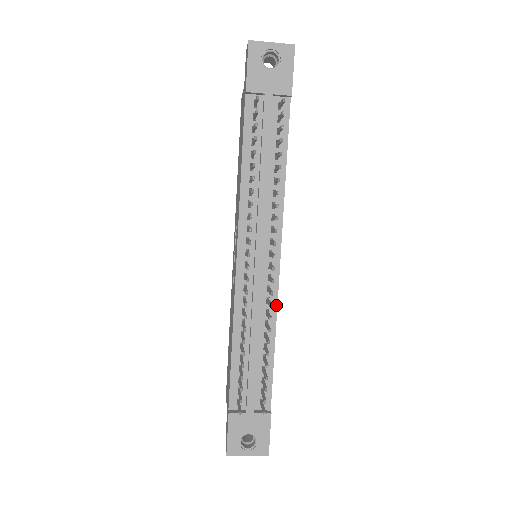
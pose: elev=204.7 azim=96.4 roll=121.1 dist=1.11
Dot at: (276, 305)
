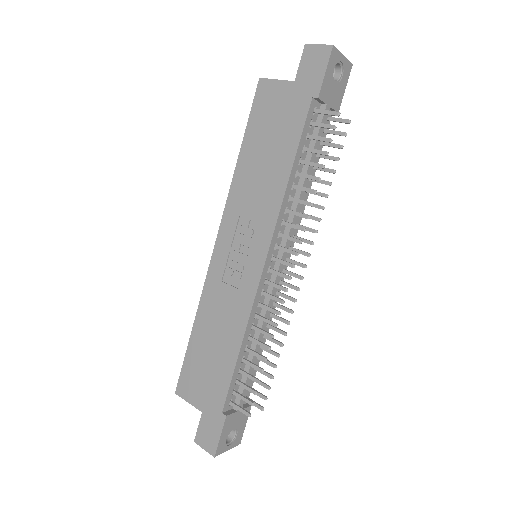
Dot at: occluded
